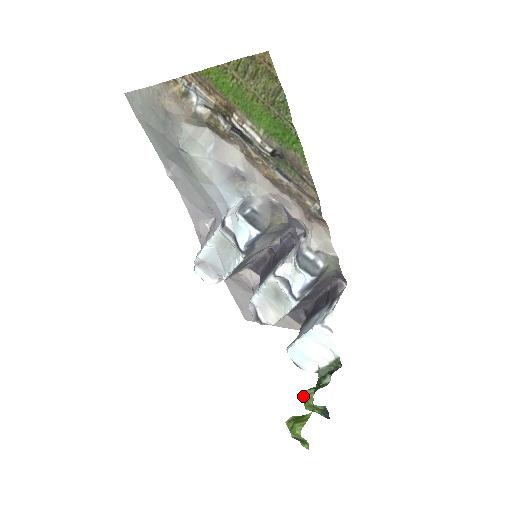
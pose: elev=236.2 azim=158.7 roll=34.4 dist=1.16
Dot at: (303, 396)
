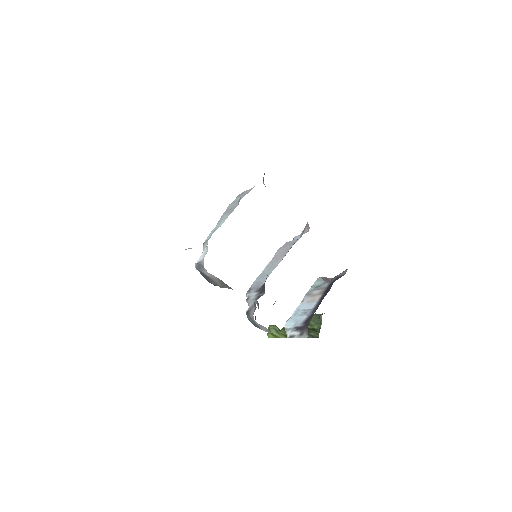
Dot at: (273, 332)
